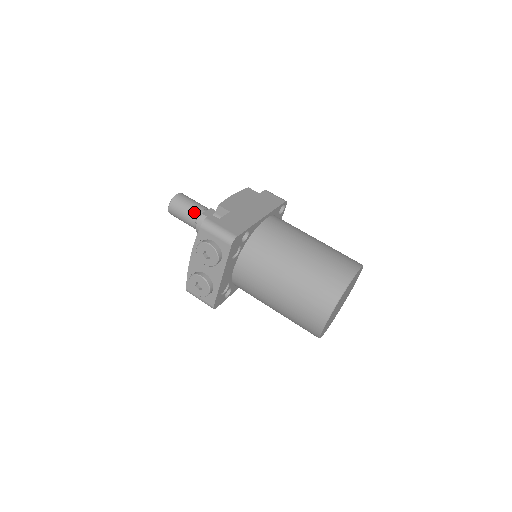
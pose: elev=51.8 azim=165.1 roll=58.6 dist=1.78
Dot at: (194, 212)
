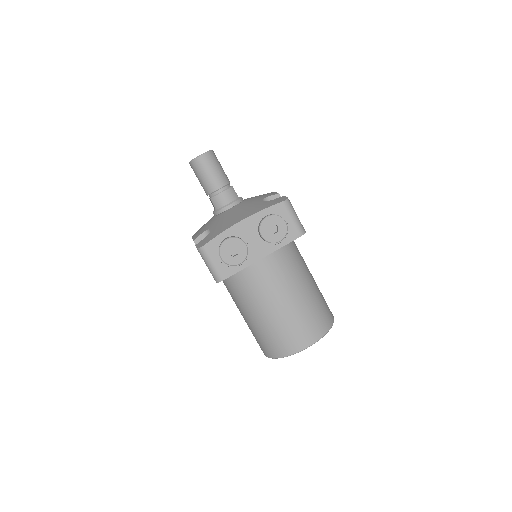
Dot at: (225, 179)
